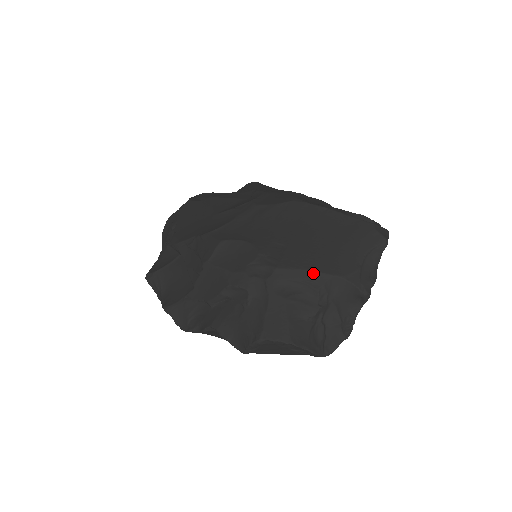
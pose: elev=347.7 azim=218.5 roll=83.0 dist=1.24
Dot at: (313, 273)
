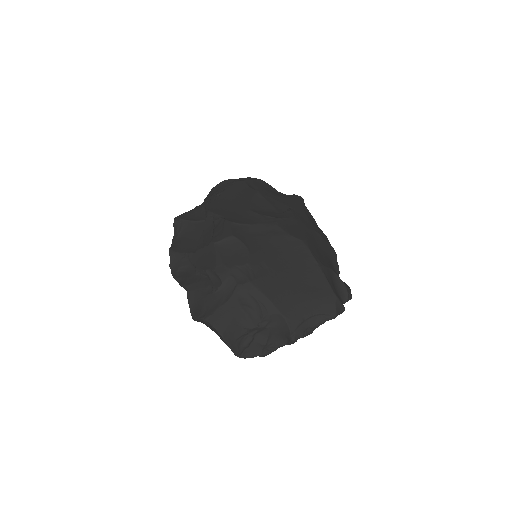
Dot at: (270, 302)
